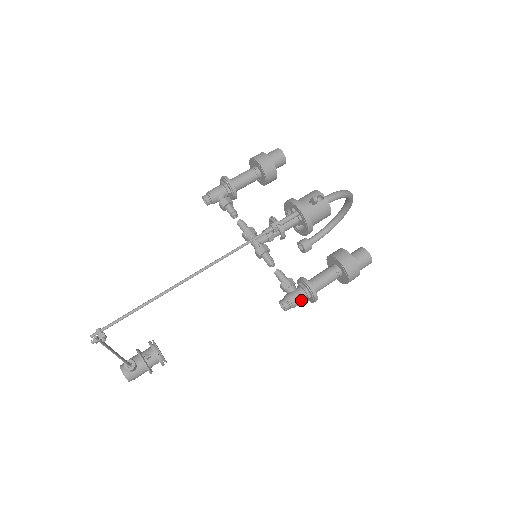
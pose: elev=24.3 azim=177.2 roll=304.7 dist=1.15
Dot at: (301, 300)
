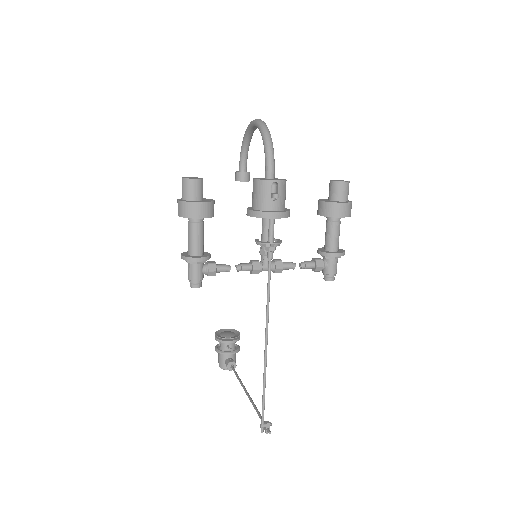
Dot at: occluded
